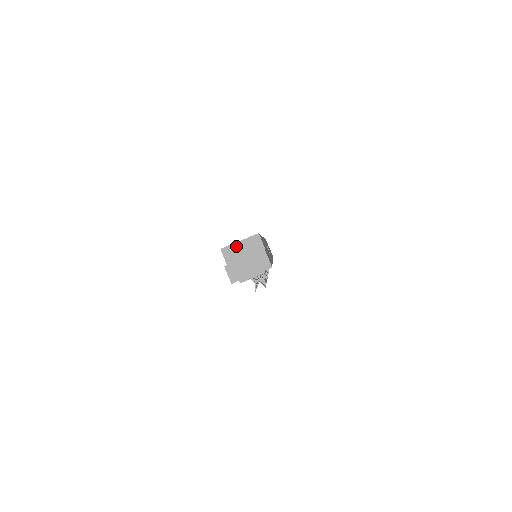
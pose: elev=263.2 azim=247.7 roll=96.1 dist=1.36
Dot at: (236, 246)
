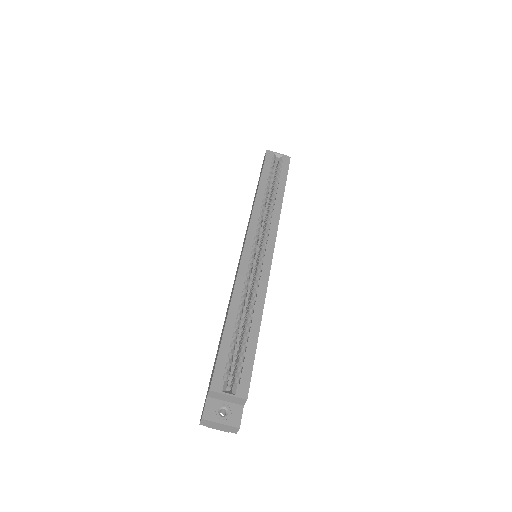
Dot at: (223, 395)
